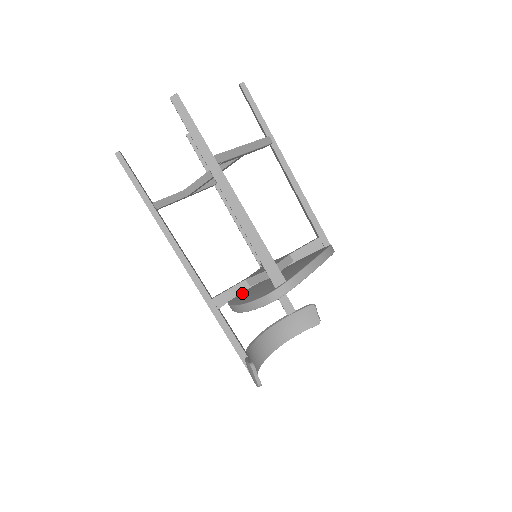
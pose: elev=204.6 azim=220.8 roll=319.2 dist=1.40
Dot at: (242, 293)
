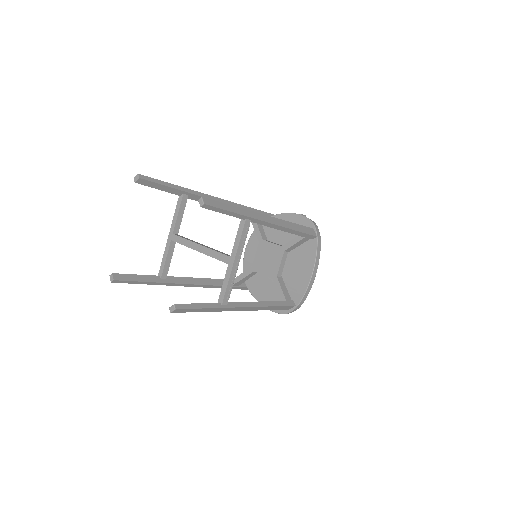
Dot at: (254, 278)
